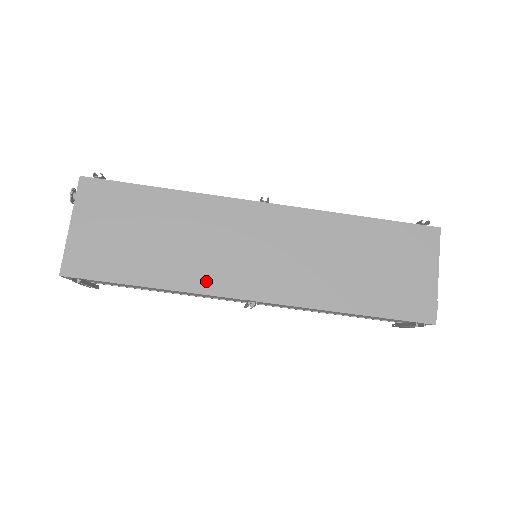
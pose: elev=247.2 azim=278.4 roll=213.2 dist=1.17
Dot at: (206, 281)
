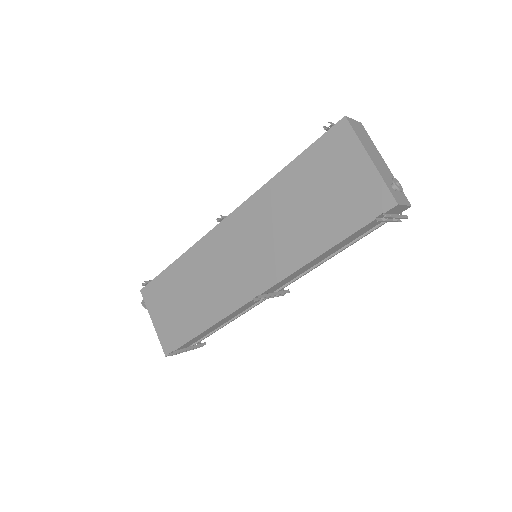
Dot at: (226, 304)
